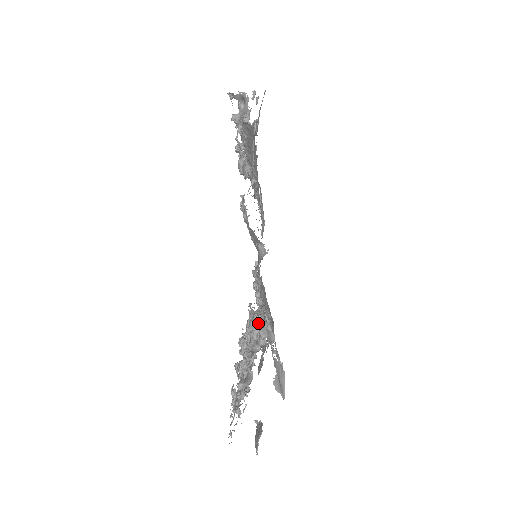
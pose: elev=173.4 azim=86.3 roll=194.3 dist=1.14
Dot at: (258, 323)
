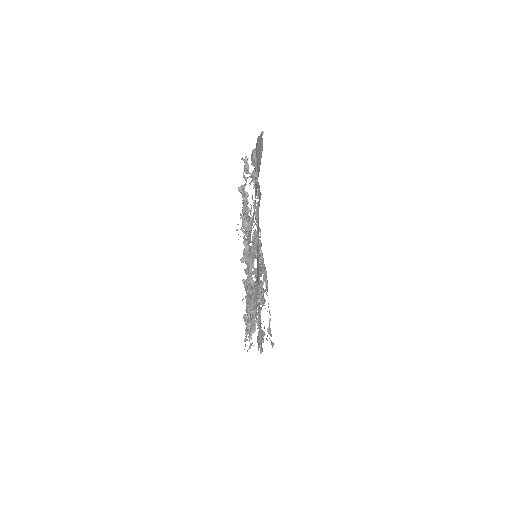
Dot at: occluded
